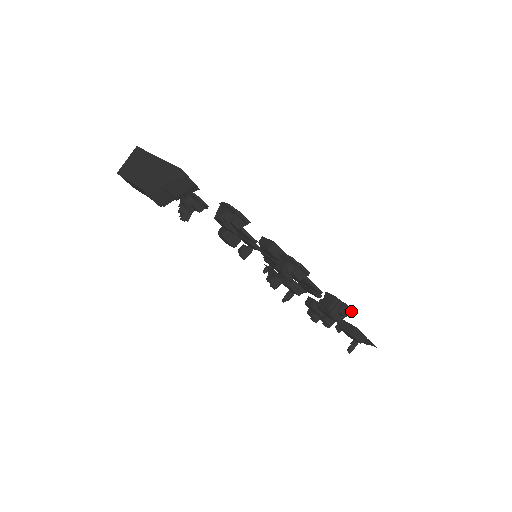
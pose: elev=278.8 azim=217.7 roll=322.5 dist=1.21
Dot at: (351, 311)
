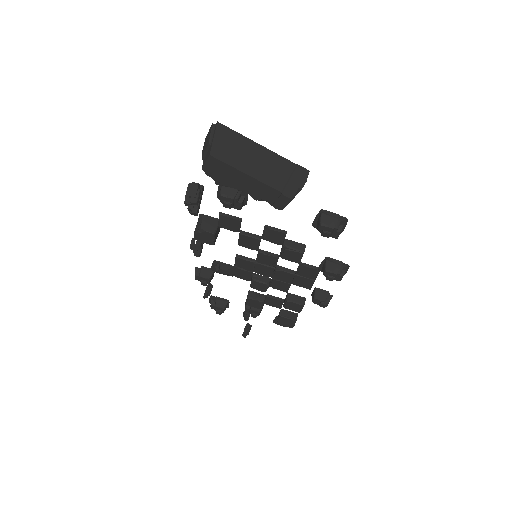
Dot at: occluded
